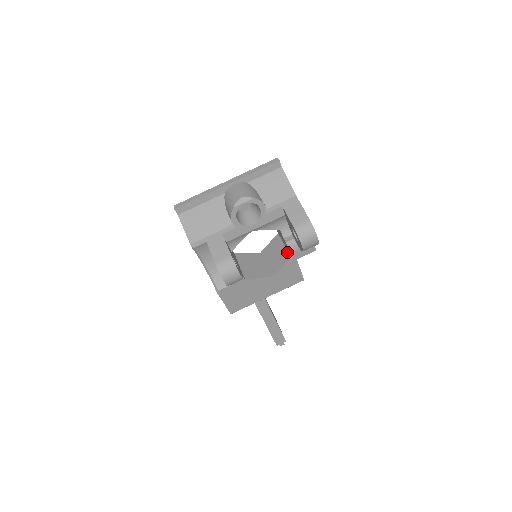
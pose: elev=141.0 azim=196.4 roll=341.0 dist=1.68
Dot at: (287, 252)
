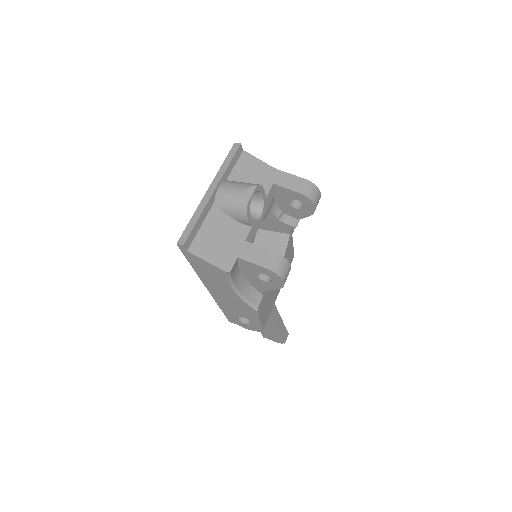
Dot at: (279, 234)
